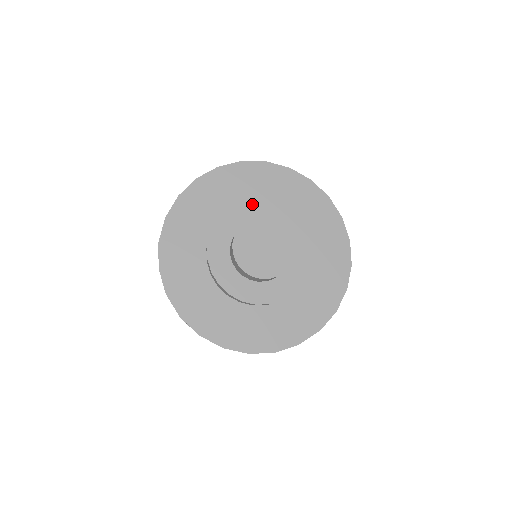
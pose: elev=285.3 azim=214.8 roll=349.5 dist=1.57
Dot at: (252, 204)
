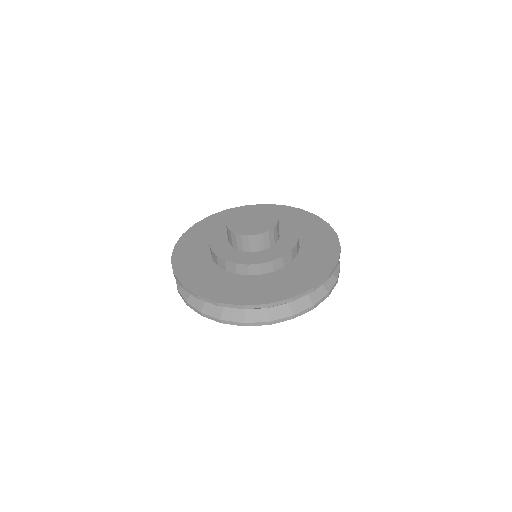
Dot at: (278, 217)
